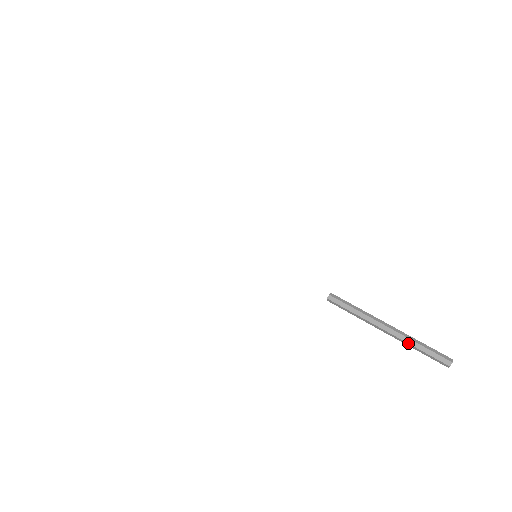
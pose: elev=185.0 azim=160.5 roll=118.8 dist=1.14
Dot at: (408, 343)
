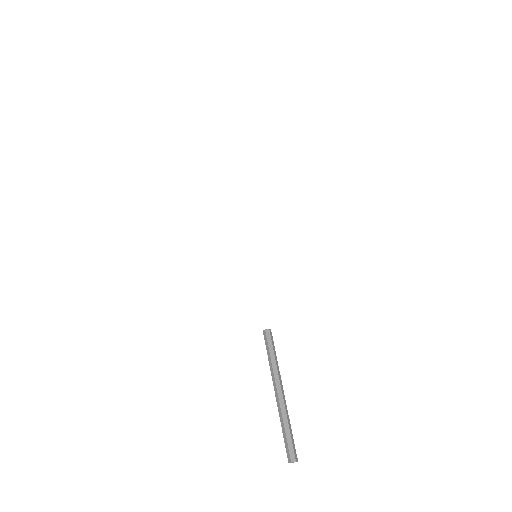
Dot at: (279, 416)
